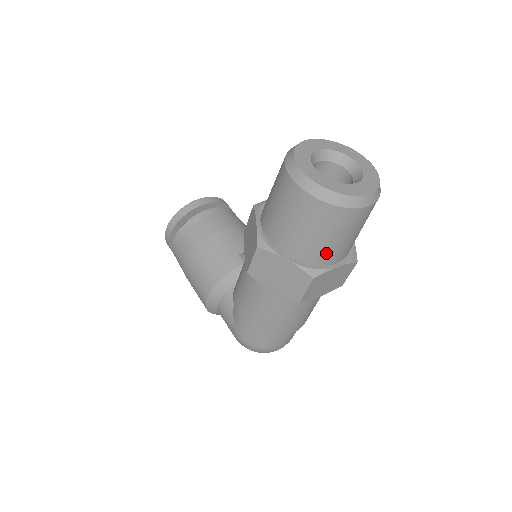
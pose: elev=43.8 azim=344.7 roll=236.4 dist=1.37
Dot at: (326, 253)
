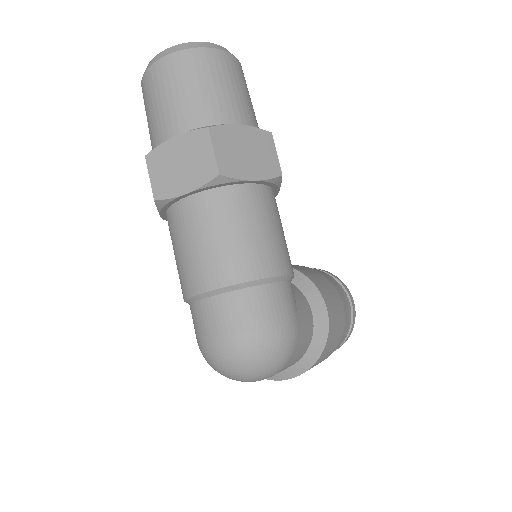
Dot at: (159, 128)
